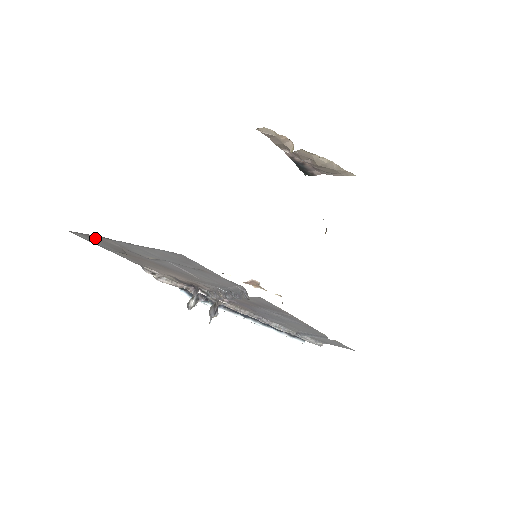
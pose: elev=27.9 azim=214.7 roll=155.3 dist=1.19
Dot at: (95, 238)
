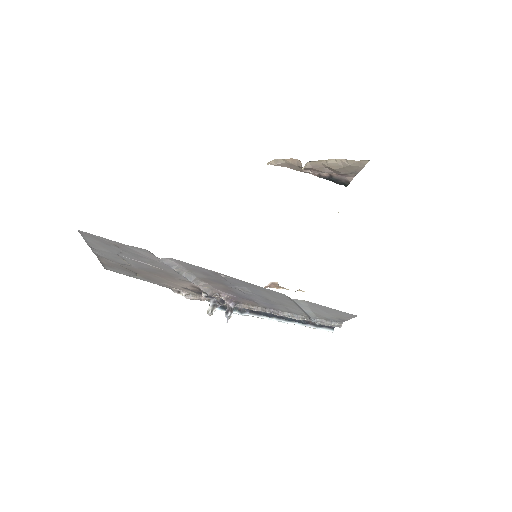
Dot at: (107, 264)
